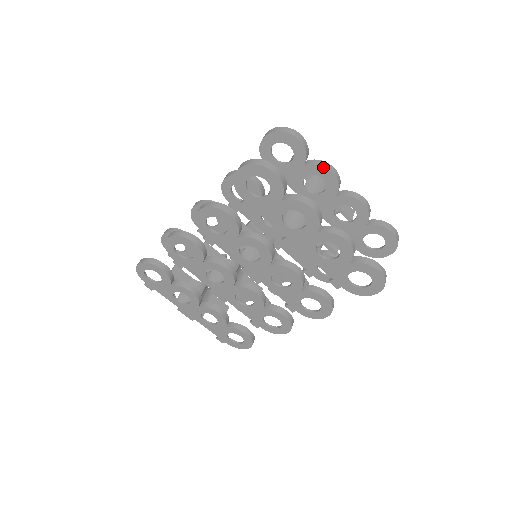
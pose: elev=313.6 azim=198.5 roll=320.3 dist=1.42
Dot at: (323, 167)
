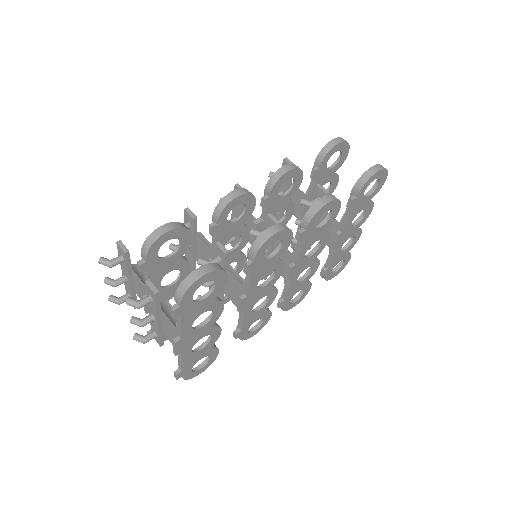
Dot at: occluded
